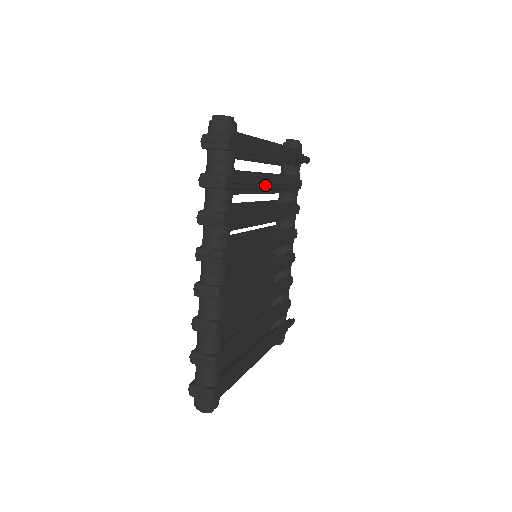
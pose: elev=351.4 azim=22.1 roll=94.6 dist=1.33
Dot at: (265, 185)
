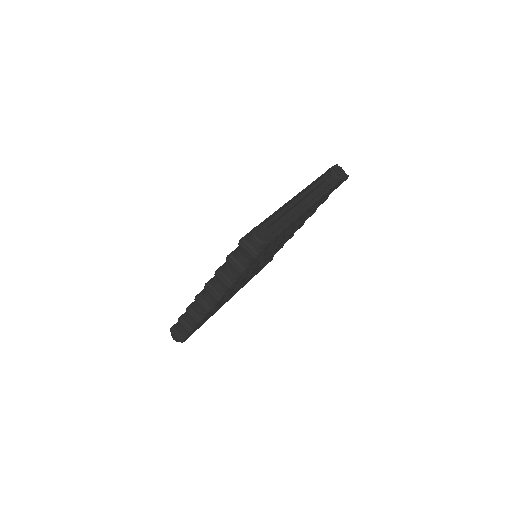
Dot at: occluded
